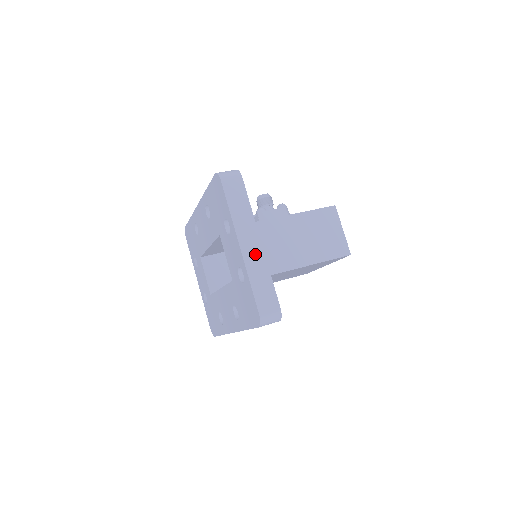
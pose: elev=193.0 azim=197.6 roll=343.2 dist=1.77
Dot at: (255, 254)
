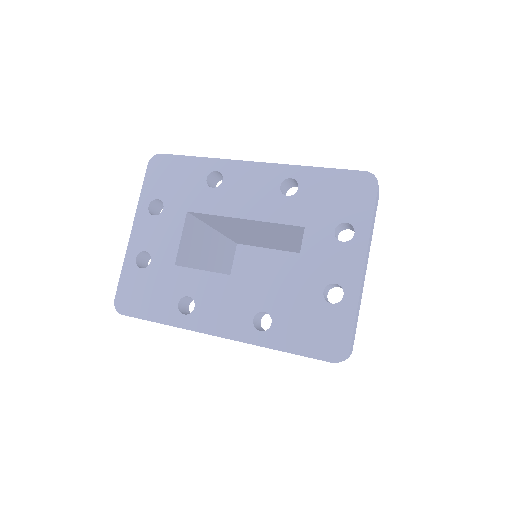
Dot at: (363, 282)
